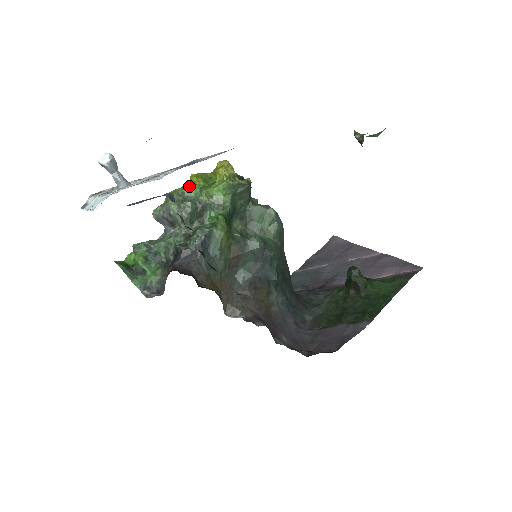
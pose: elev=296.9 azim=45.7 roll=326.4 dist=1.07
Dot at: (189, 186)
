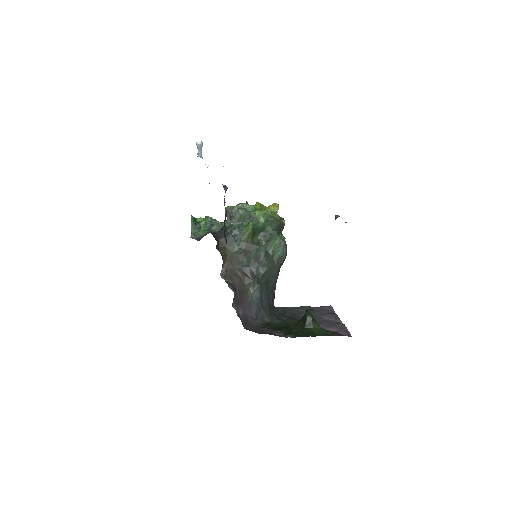
Dot at: (251, 205)
